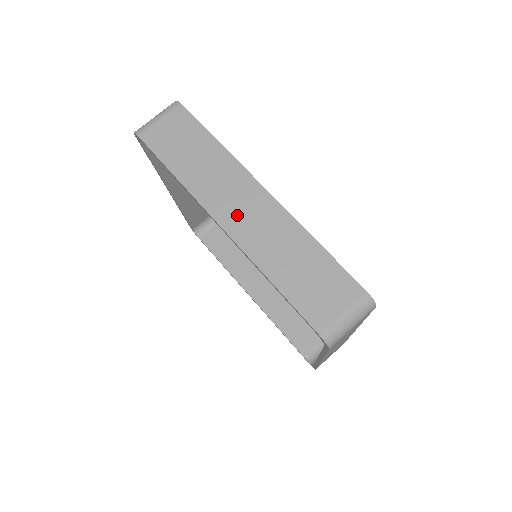
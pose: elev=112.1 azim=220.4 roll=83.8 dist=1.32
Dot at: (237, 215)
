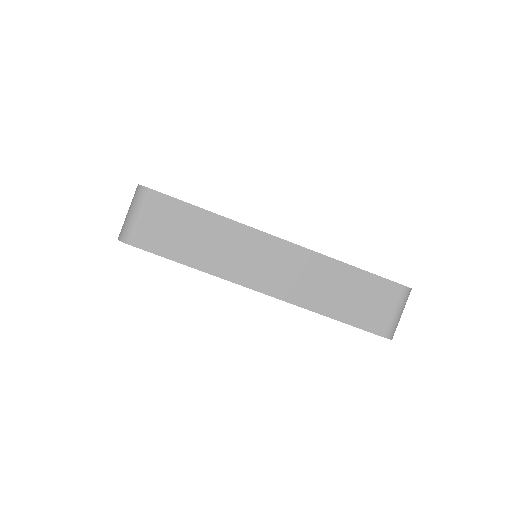
Dot at: (271, 276)
